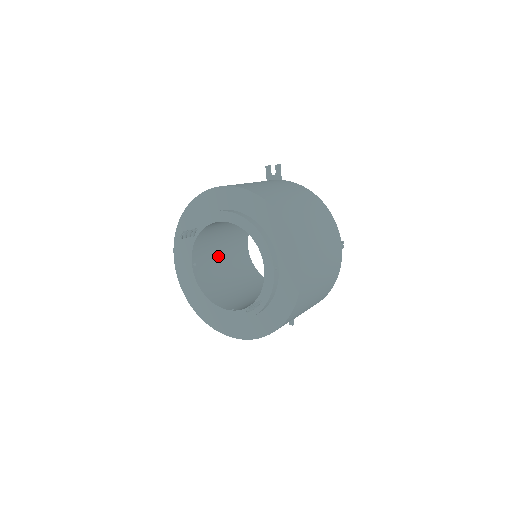
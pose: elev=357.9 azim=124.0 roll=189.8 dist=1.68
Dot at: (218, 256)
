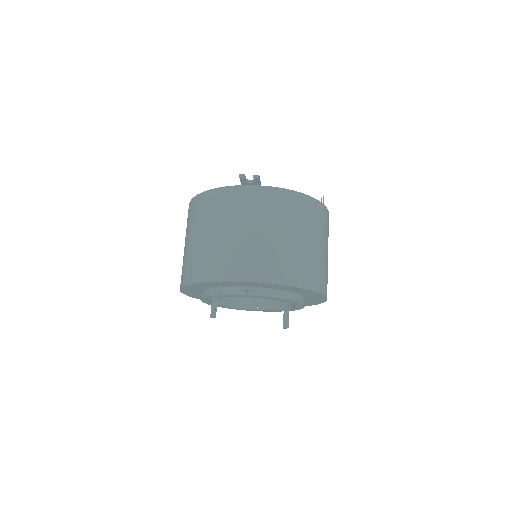
Dot at: occluded
